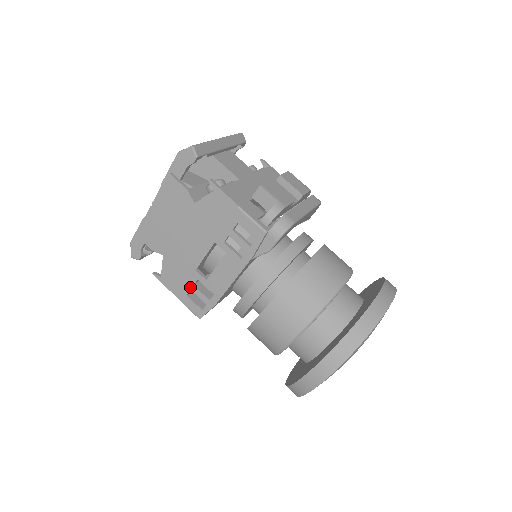
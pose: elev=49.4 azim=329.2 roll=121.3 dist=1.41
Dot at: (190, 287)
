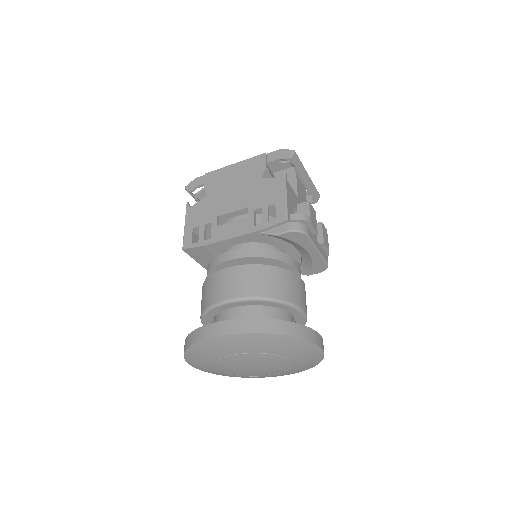
Dot at: (201, 224)
